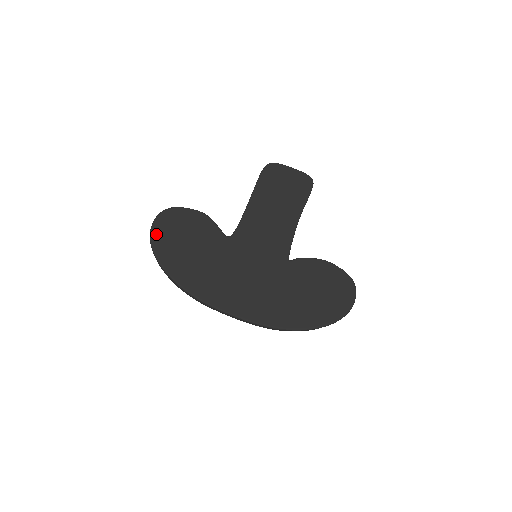
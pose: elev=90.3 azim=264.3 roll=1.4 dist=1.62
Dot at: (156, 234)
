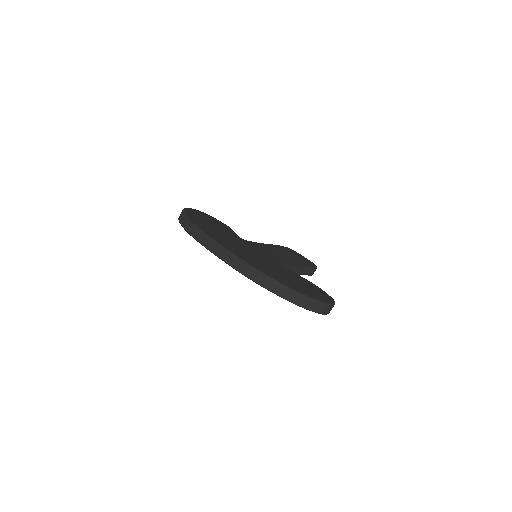
Dot at: (191, 210)
